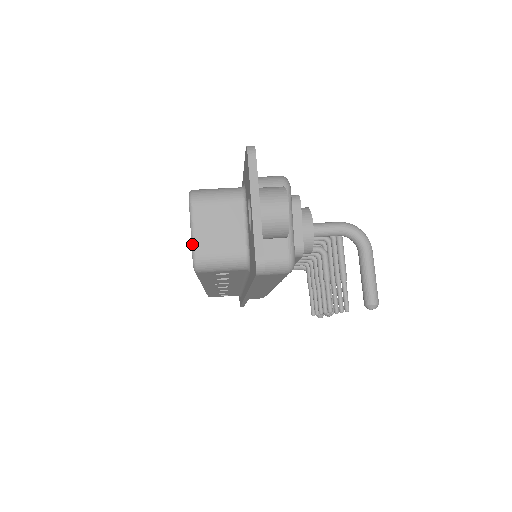
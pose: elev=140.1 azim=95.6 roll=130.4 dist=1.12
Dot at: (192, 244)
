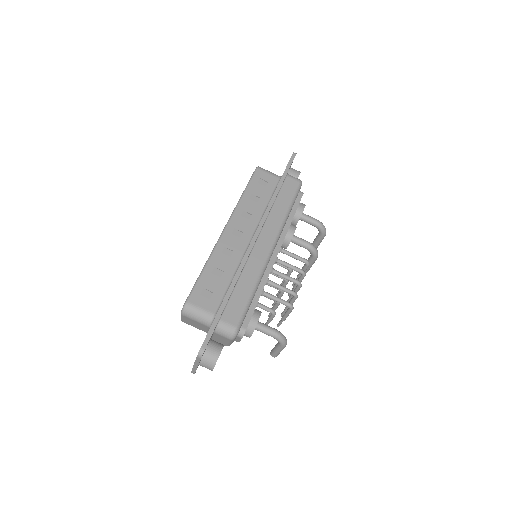
Dot at: (181, 318)
